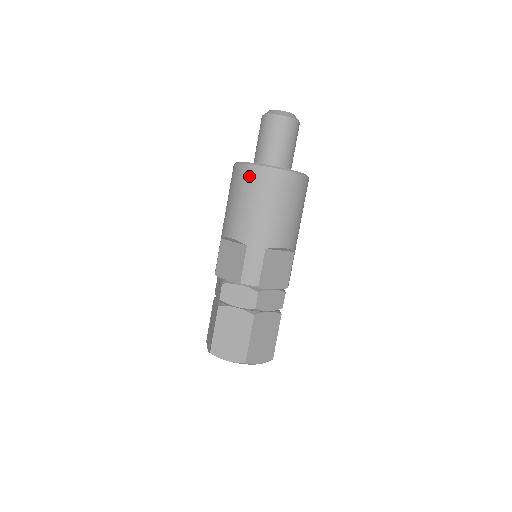
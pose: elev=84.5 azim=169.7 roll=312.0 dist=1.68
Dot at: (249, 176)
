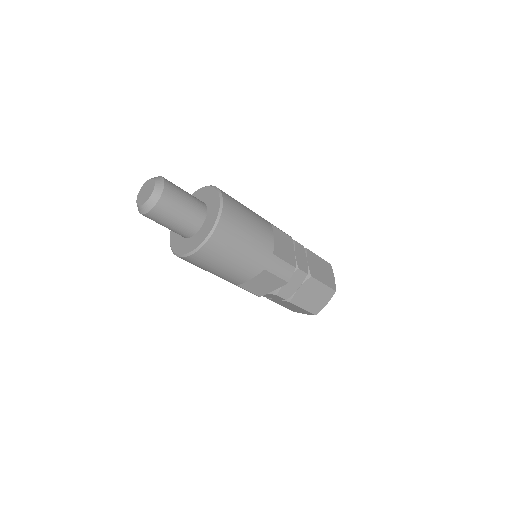
Dot at: (211, 252)
